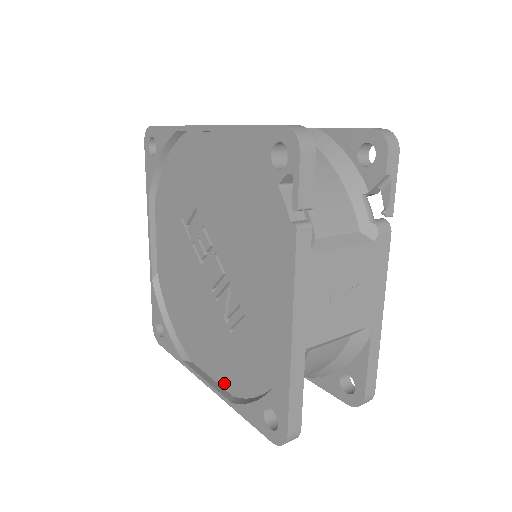
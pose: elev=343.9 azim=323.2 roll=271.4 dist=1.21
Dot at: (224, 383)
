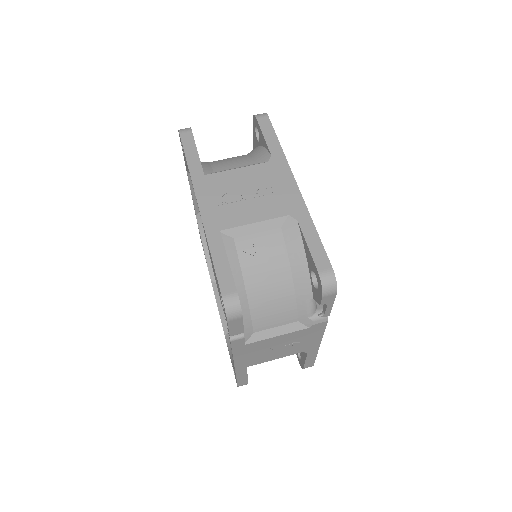
Dot at: occluded
